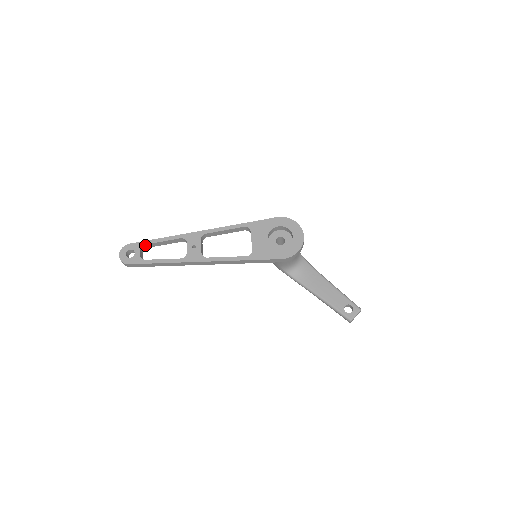
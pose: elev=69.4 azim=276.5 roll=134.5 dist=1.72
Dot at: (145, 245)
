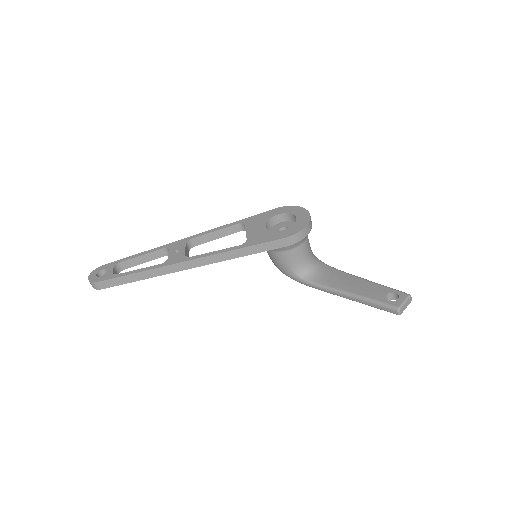
Dot at: (121, 263)
